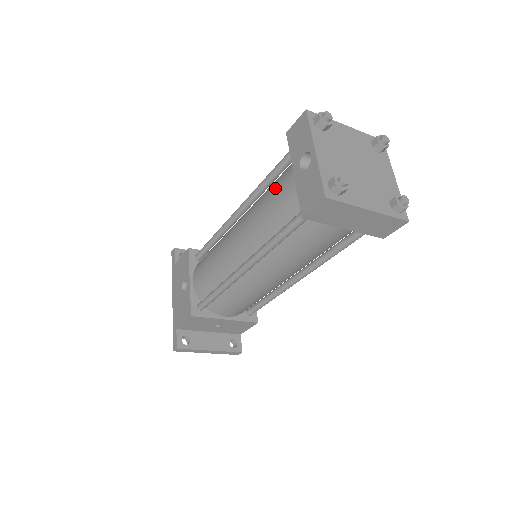
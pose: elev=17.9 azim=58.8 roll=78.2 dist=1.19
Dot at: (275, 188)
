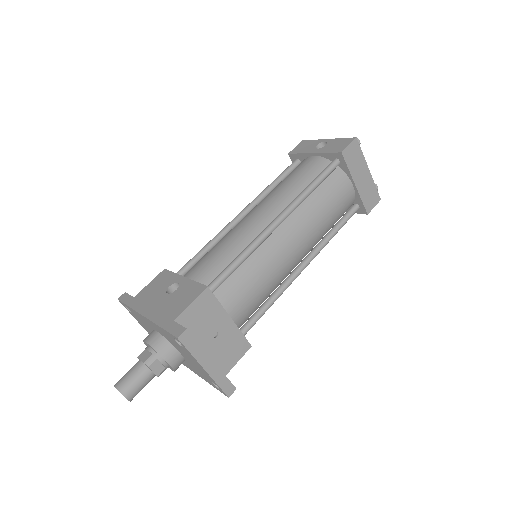
Dot at: (292, 172)
